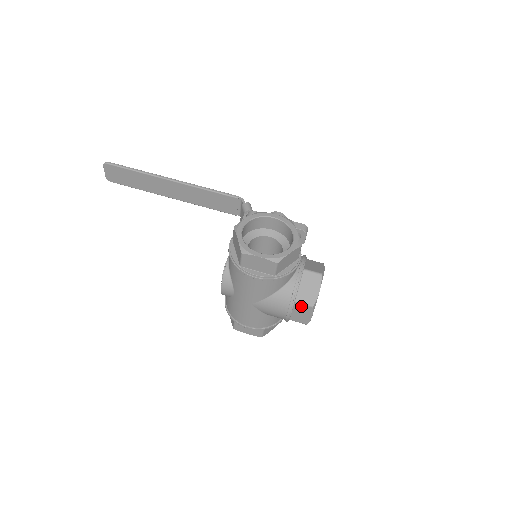
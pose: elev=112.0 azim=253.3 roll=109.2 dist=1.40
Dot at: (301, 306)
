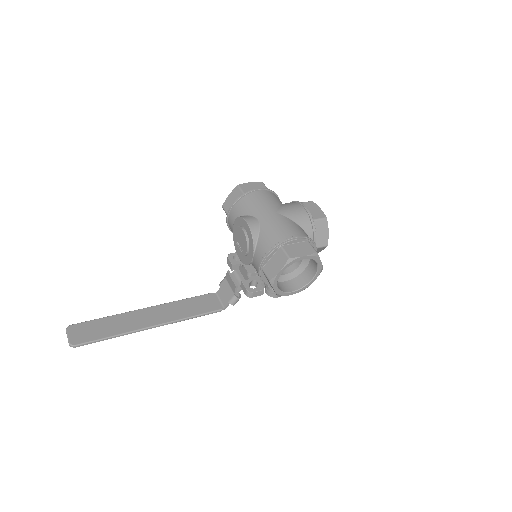
Dot at: (306, 204)
